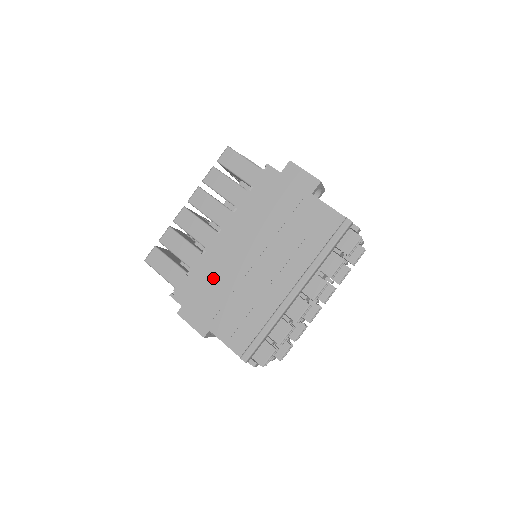
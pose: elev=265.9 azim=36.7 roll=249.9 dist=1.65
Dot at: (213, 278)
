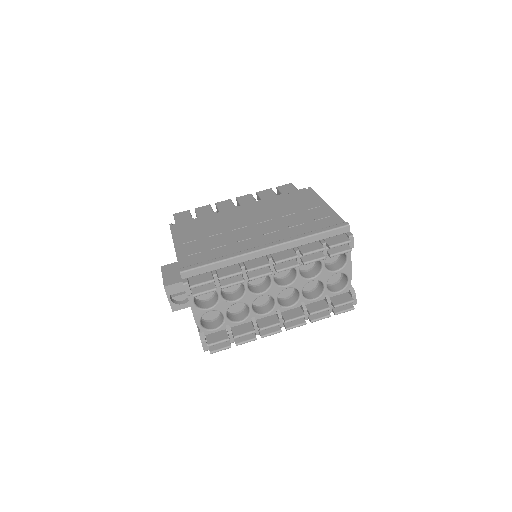
Dot at: (211, 224)
